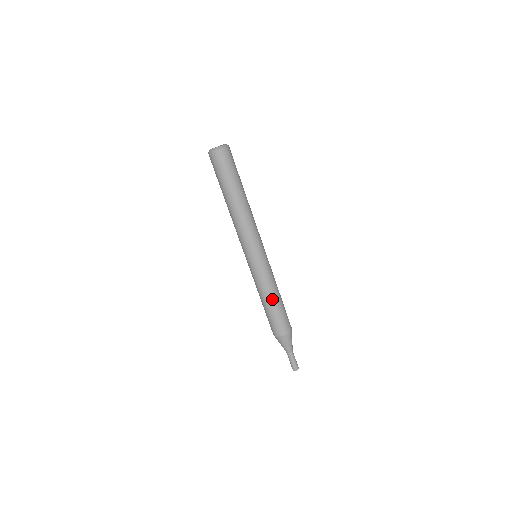
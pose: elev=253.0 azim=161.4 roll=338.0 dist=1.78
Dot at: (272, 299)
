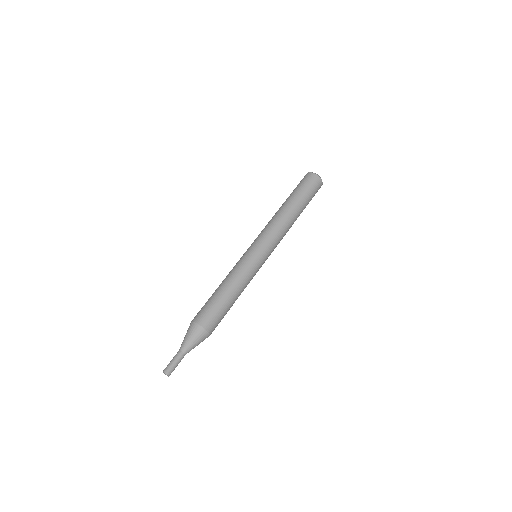
Dot at: (234, 292)
